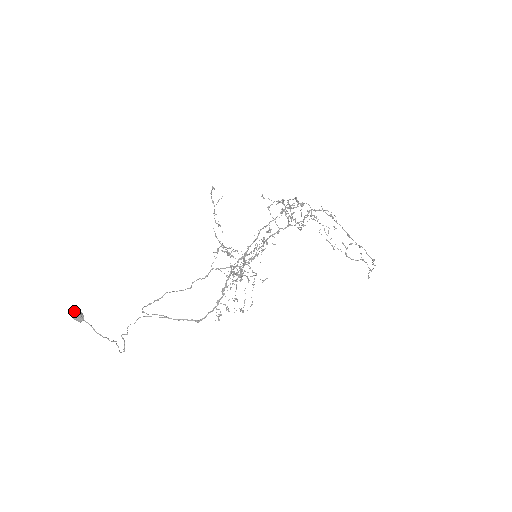
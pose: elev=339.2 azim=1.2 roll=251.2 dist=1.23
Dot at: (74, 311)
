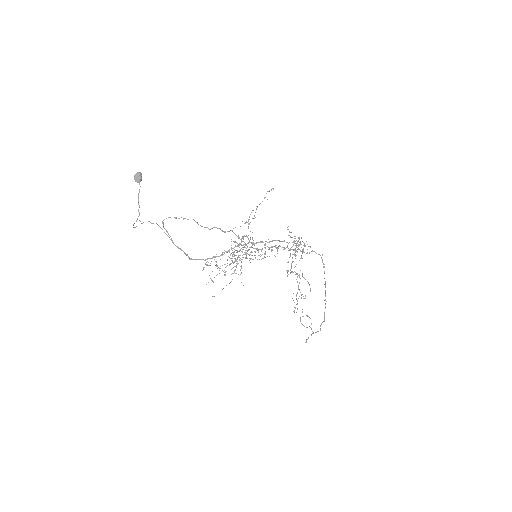
Dot at: (140, 172)
